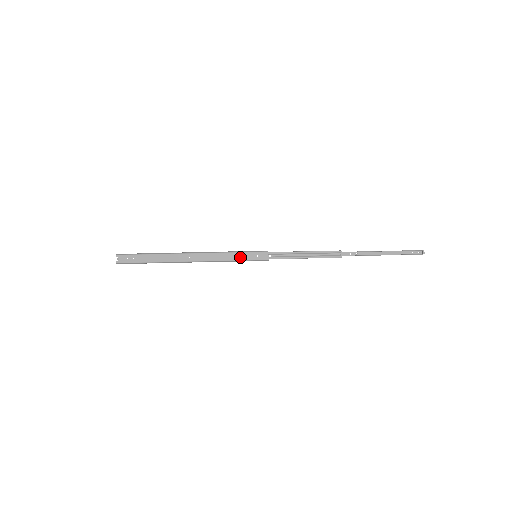
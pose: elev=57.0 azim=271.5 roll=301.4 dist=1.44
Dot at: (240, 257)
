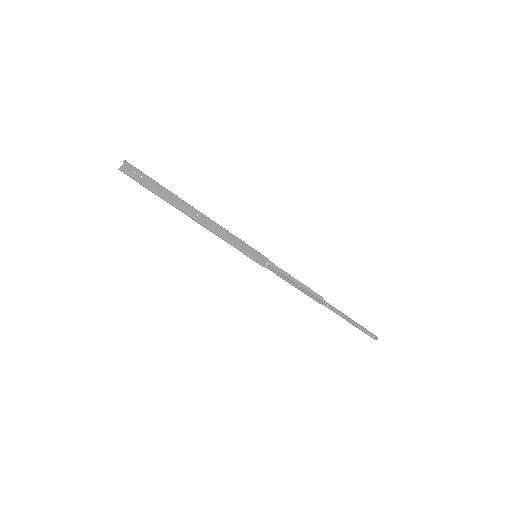
Dot at: (243, 247)
